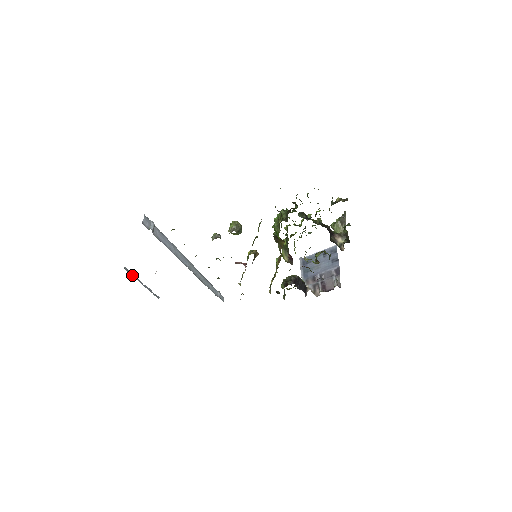
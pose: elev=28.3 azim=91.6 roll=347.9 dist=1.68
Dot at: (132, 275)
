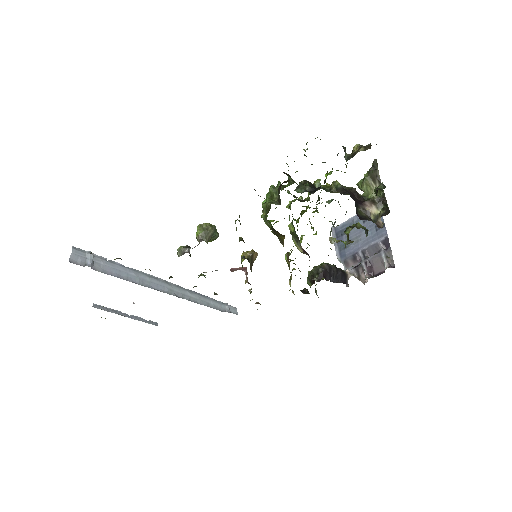
Dot at: (108, 310)
